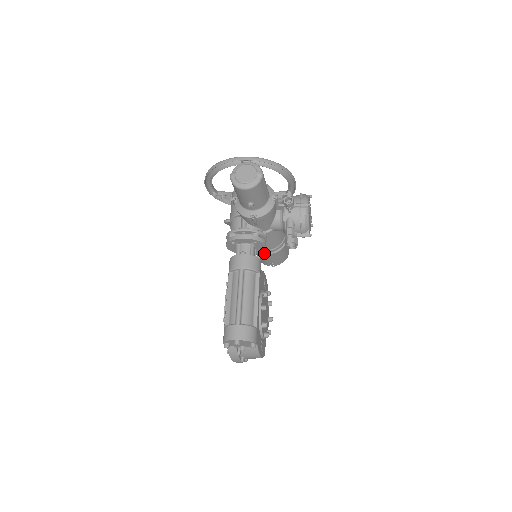
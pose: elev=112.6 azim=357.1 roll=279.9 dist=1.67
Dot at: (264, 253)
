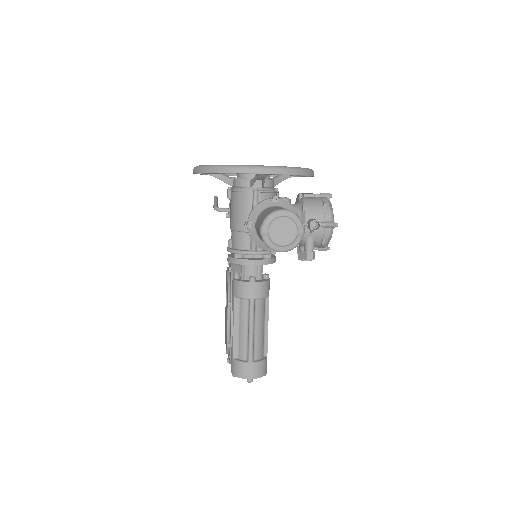
Dot at: occluded
